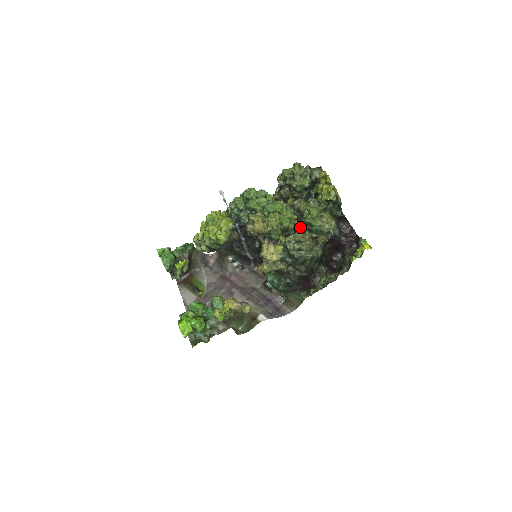
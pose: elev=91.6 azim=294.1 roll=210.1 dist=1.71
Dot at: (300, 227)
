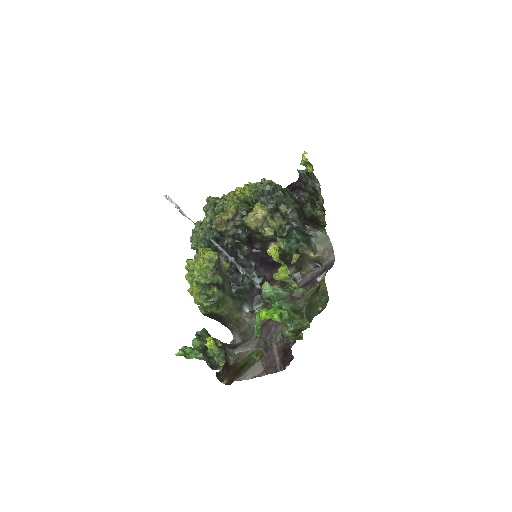
Dot at: occluded
